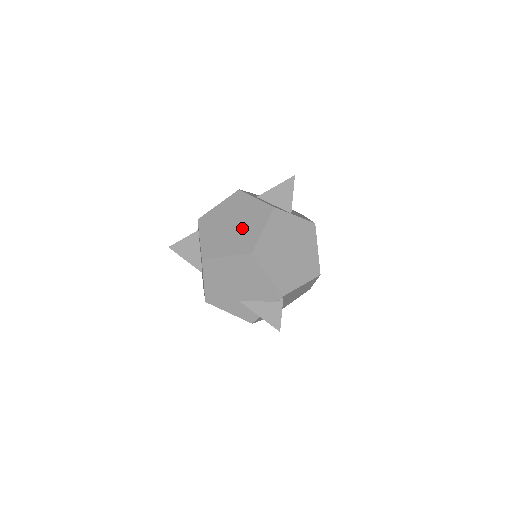
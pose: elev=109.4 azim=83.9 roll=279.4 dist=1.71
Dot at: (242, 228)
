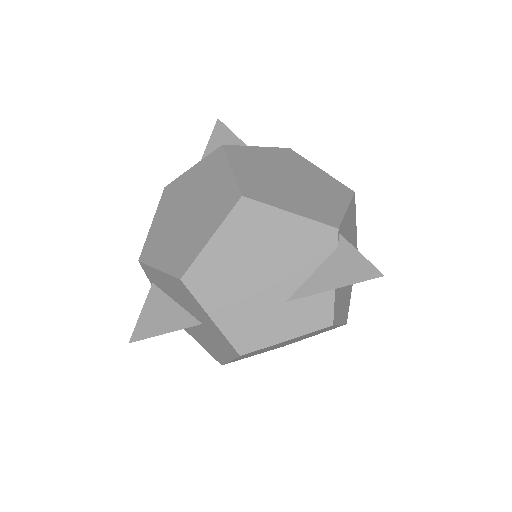
Dot at: (203, 198)
